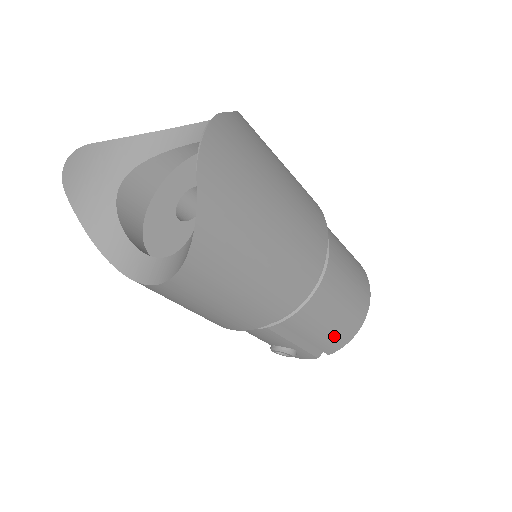
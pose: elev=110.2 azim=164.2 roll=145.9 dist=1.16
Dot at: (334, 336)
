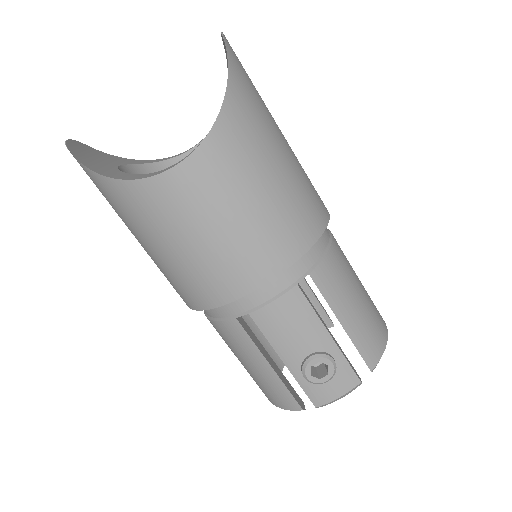
Dot at: (367, 328)
